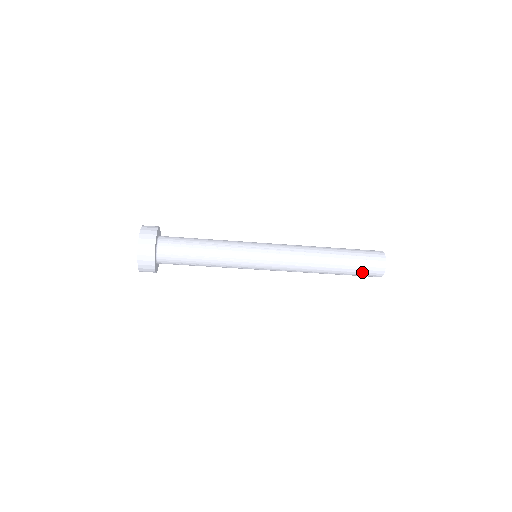
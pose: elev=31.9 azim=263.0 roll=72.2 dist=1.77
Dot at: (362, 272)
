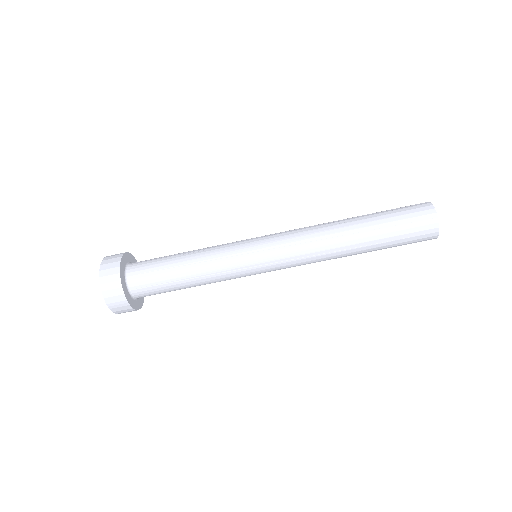
Dot at: (405, 229)
